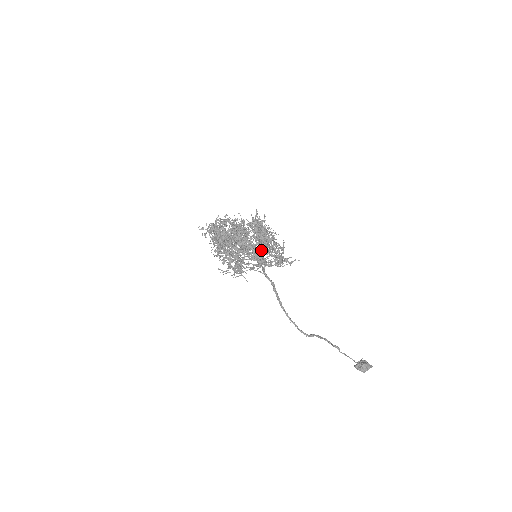
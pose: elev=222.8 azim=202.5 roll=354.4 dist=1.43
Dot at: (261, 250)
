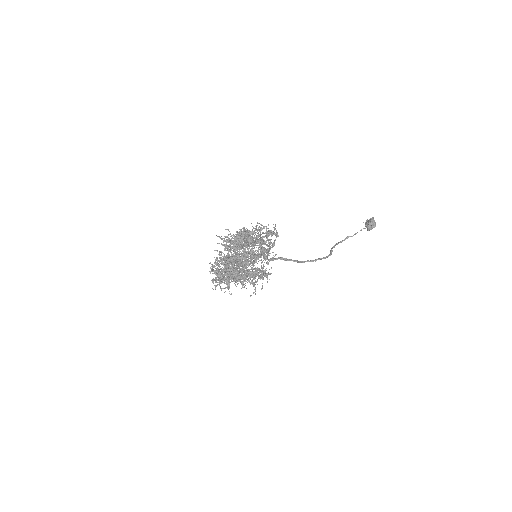
Dot at: (259, 244)
